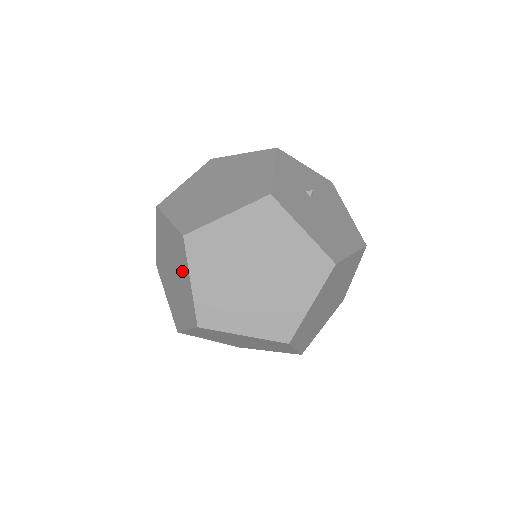
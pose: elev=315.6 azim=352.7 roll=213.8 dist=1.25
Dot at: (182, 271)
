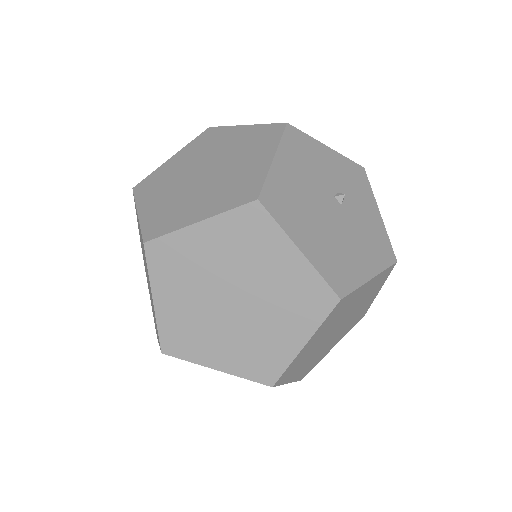
Dot at: occluded
